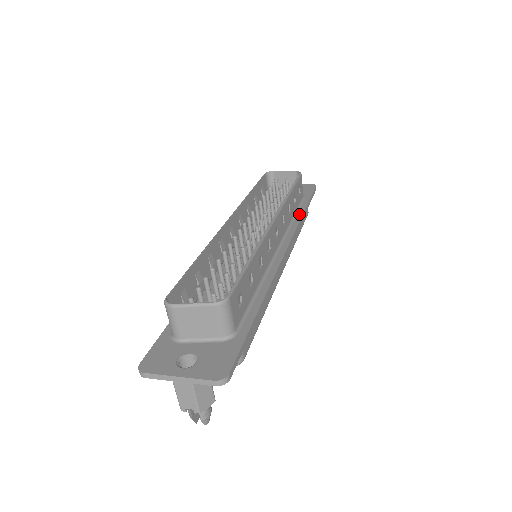
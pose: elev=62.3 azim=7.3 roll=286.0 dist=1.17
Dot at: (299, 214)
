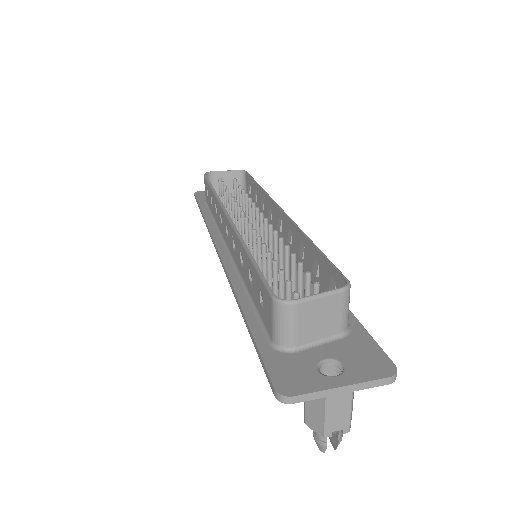
Dot at: occluded
